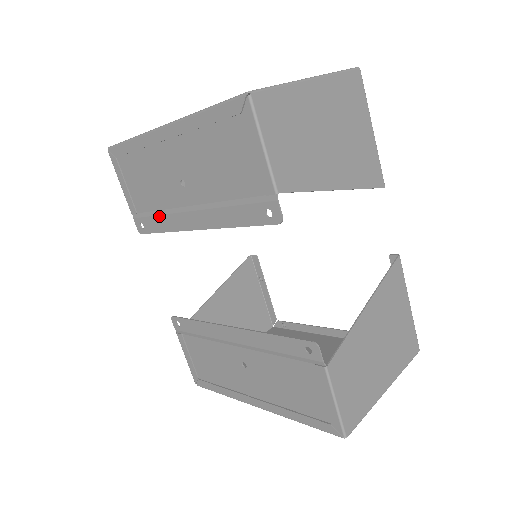
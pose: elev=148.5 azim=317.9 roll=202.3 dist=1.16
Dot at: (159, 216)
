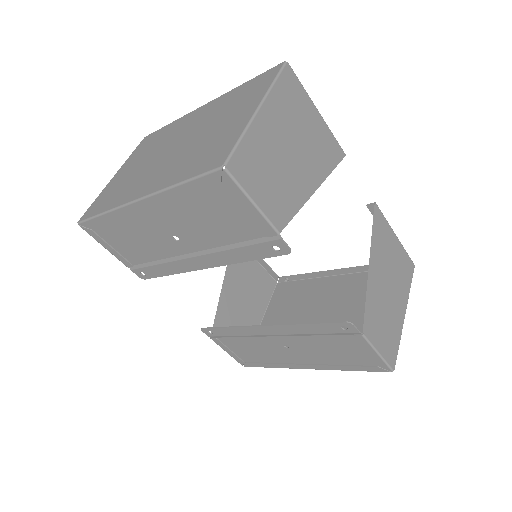
Dot at: (159, 265)
